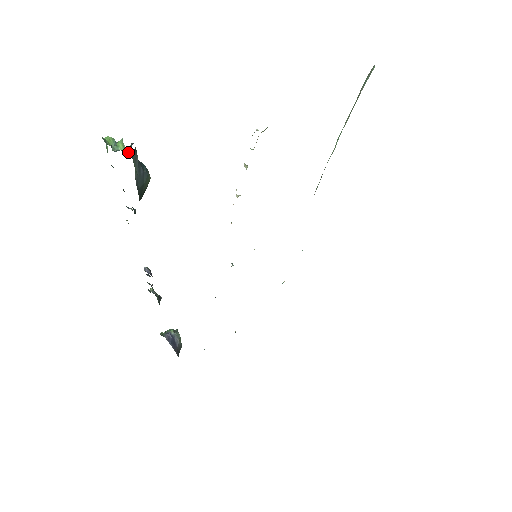
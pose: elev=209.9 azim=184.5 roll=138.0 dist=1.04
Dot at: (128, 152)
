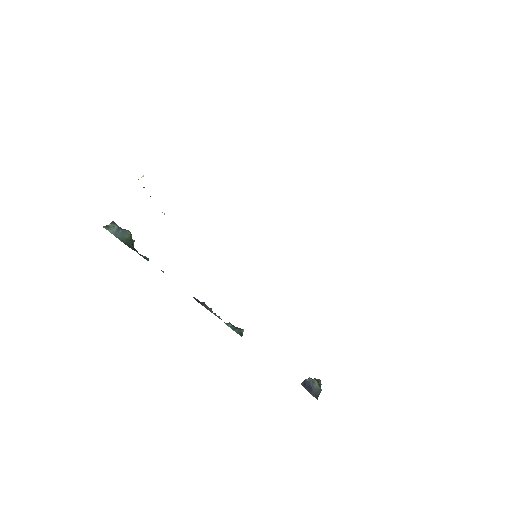
Dot at: (109, 225)
